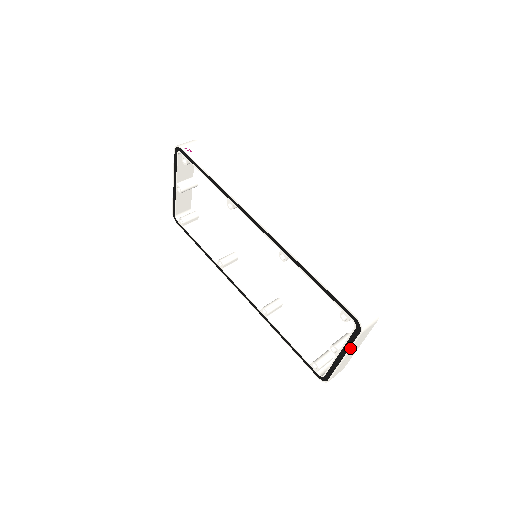
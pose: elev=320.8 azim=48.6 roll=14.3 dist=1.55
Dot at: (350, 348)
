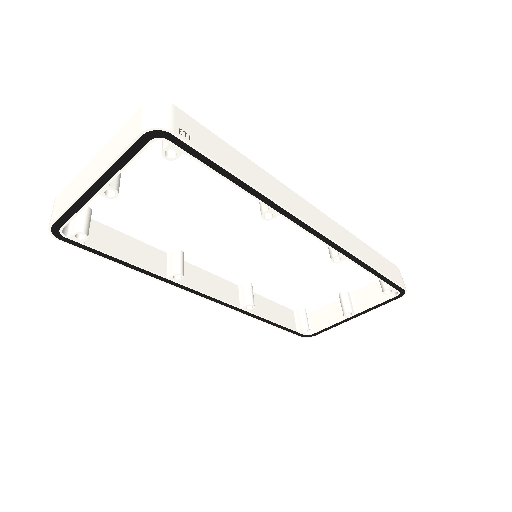
Dot at: occluded
